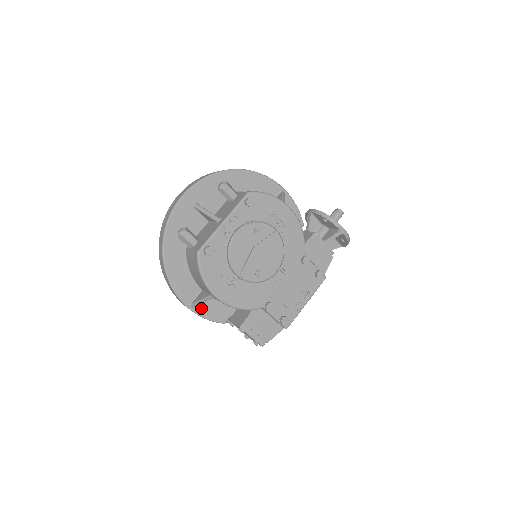
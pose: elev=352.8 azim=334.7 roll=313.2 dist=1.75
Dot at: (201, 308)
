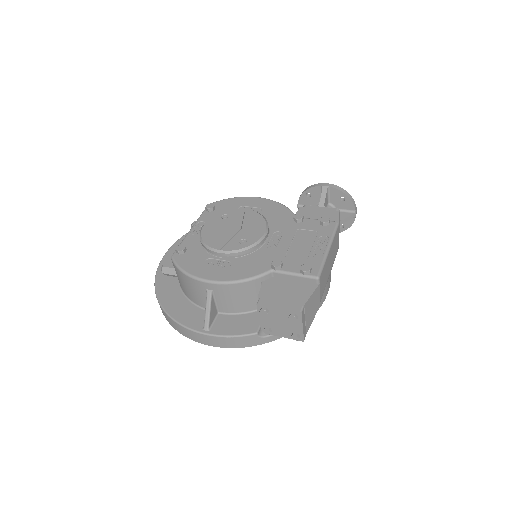
Dot at: (219, 328)
